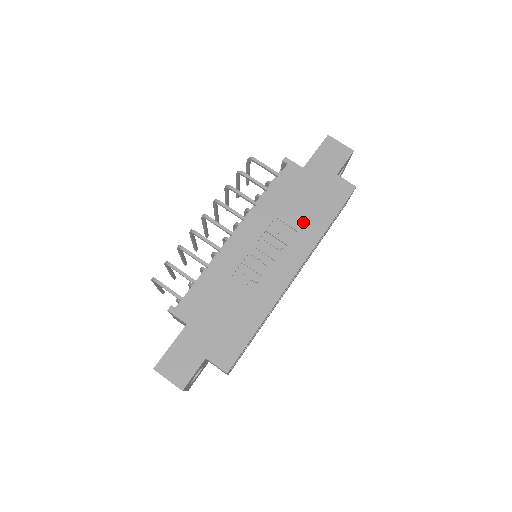
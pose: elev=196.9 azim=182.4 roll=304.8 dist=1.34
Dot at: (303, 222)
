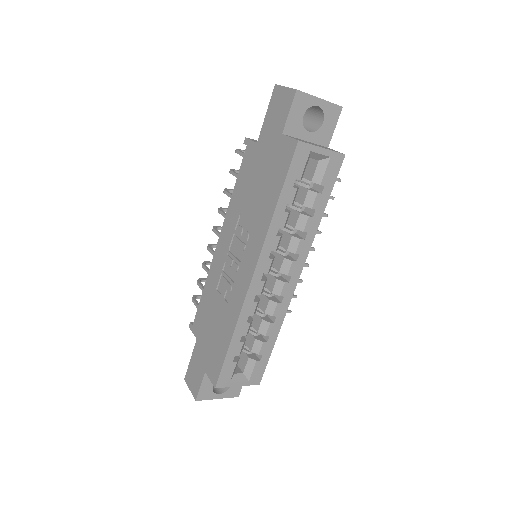
Dot at: (257, 211)
